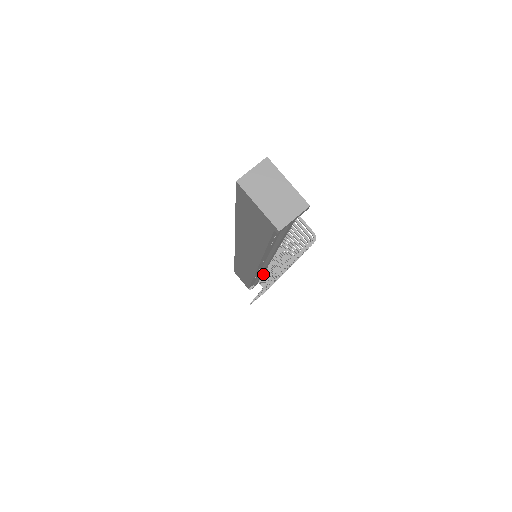
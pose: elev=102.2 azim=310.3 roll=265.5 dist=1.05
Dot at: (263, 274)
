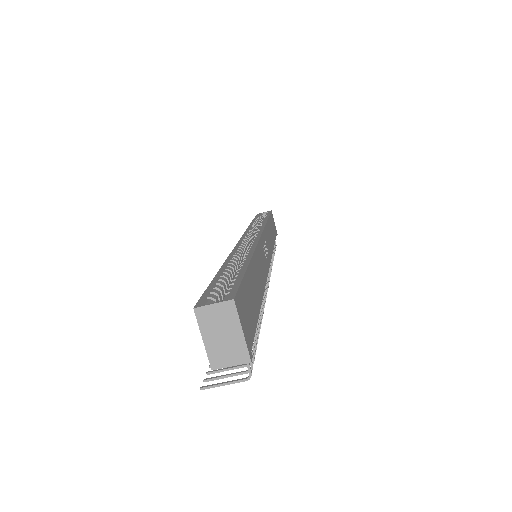
Dot at: occluded
